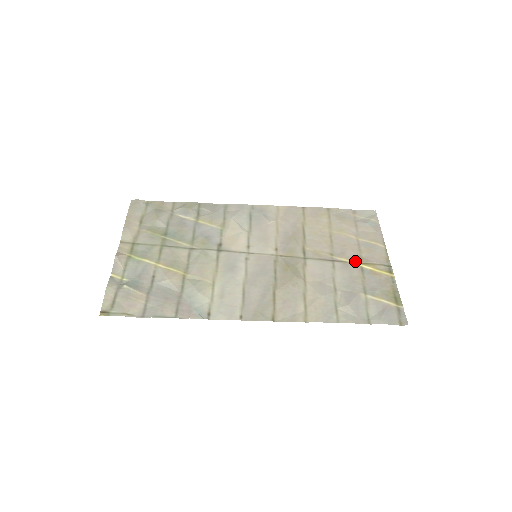
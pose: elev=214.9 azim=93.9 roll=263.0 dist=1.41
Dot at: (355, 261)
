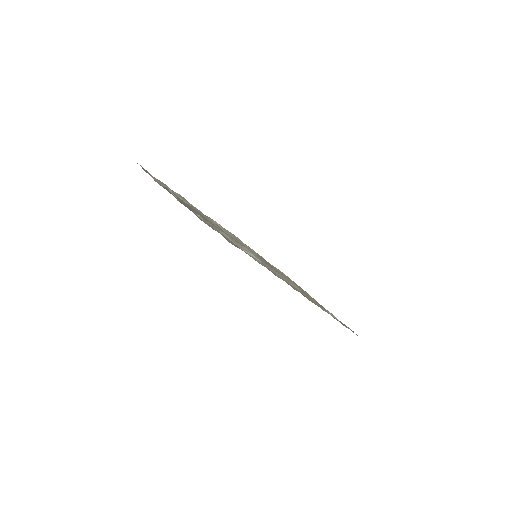
Dot at: (304, 292)
